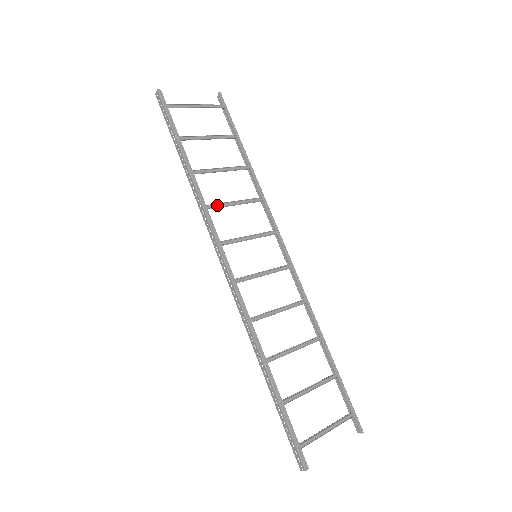
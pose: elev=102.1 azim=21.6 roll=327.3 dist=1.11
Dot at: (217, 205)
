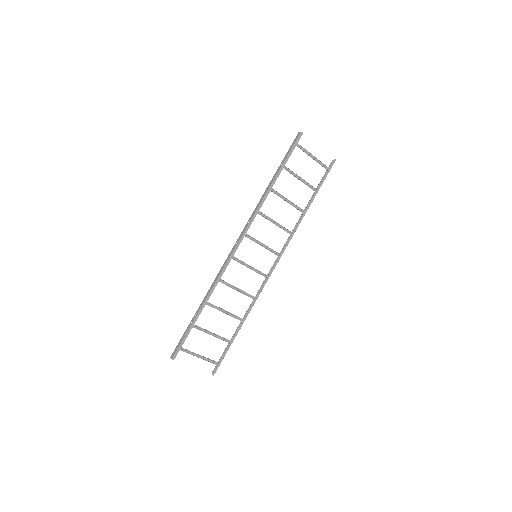
Dot at: (265, 216)
